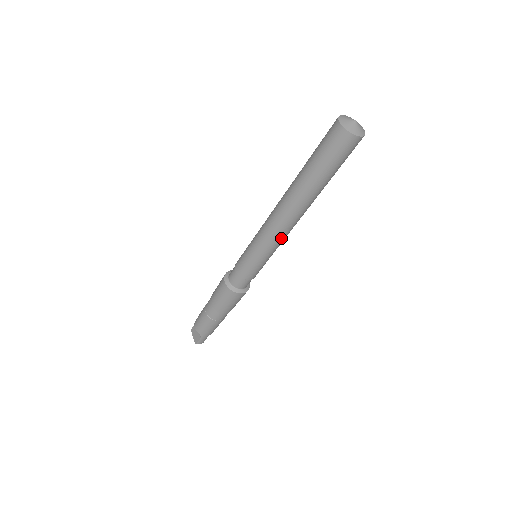
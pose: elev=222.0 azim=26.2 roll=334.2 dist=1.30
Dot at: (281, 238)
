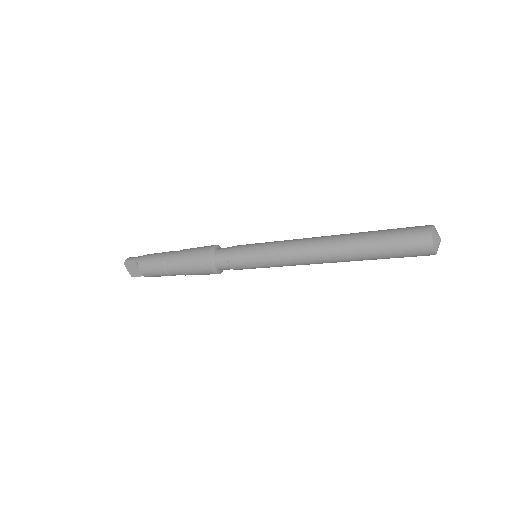
Dot at: occluded
